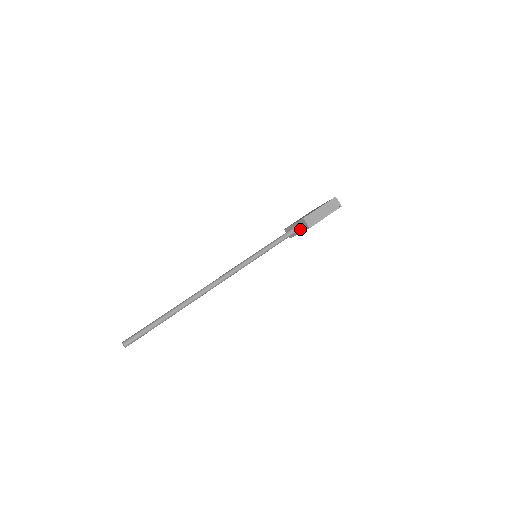
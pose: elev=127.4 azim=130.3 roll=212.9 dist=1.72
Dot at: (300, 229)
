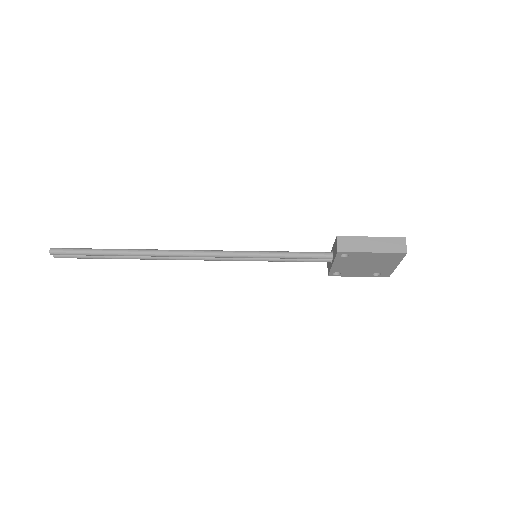
Dot at: (333, 256)
